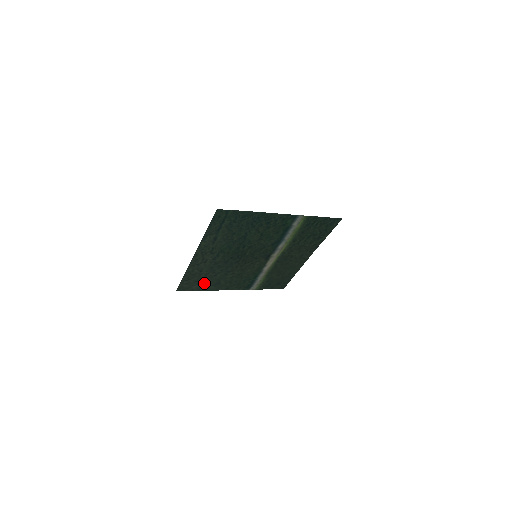
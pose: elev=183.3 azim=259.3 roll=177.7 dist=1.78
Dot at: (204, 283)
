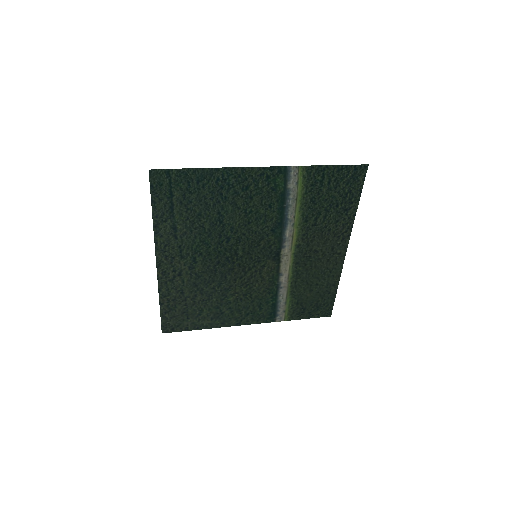
Dot at: (198, 315)
